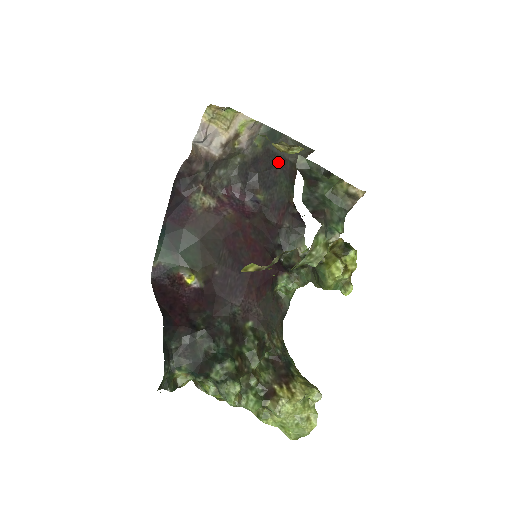
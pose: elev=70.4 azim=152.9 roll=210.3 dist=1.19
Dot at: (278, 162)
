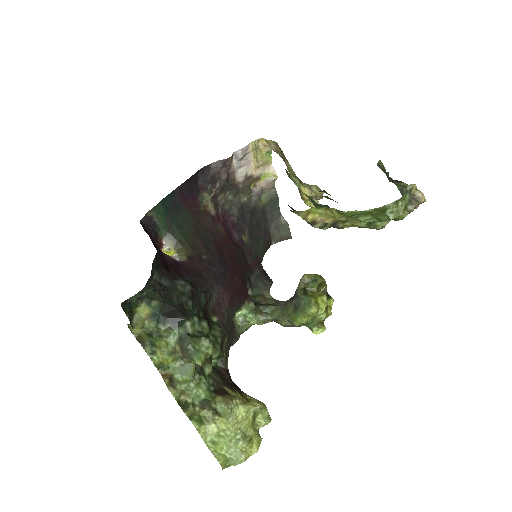
Dot at: (264, 227)
